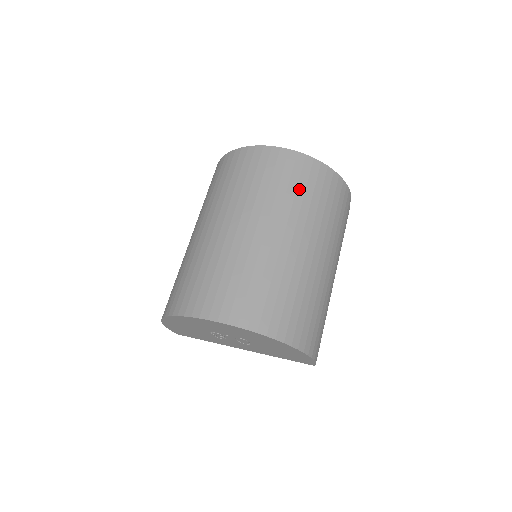
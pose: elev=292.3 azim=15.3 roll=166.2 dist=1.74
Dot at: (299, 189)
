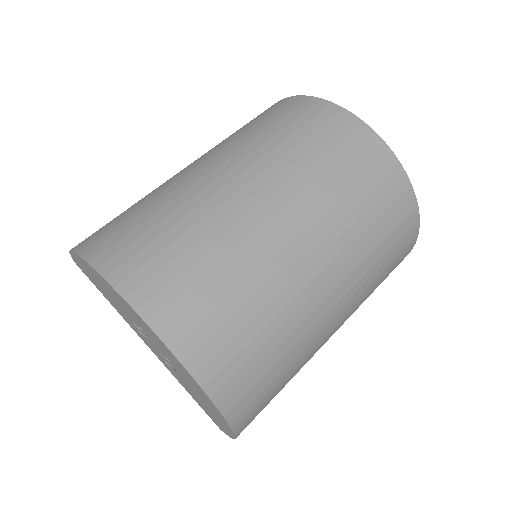
Dot at: (381, 234)
